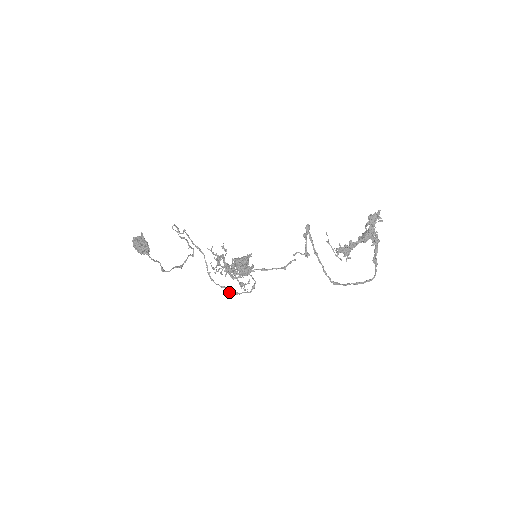
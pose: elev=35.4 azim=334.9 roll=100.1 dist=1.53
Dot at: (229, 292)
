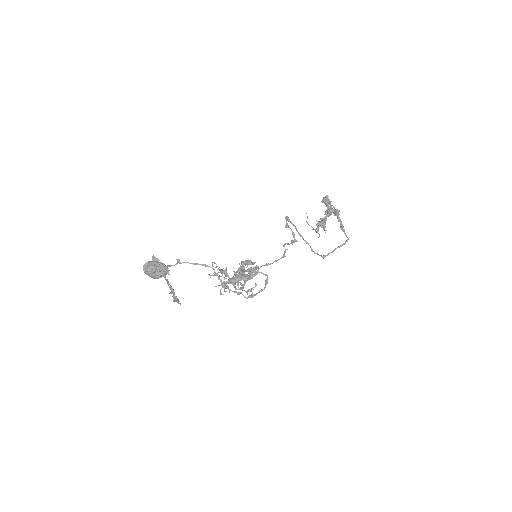
Dot at: (245, 297)
